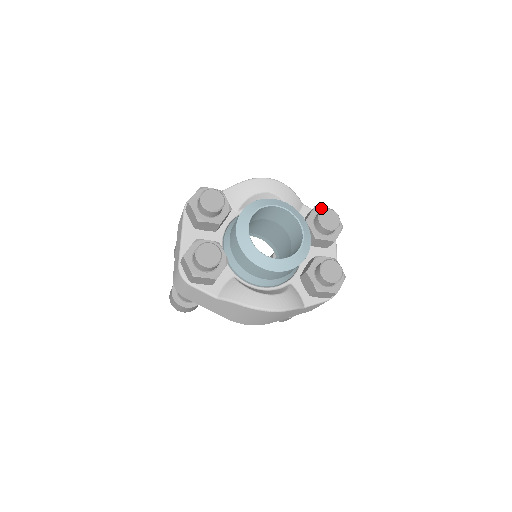
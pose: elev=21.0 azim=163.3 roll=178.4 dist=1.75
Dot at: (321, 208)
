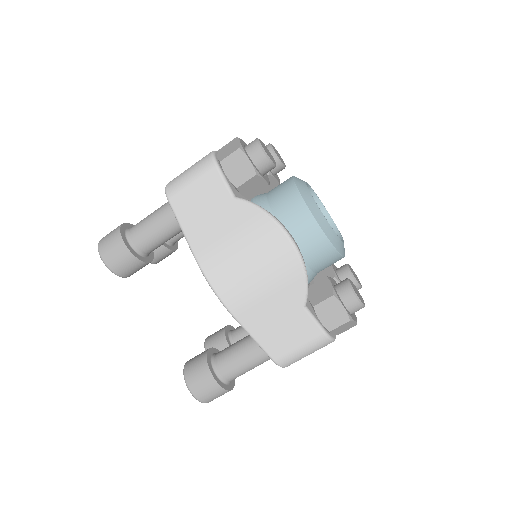
Dot at: occluded
